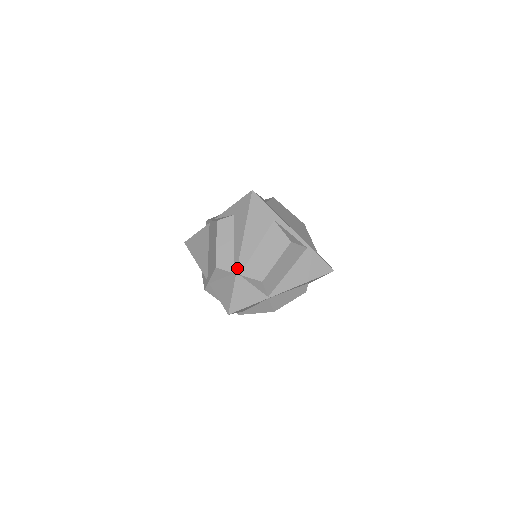
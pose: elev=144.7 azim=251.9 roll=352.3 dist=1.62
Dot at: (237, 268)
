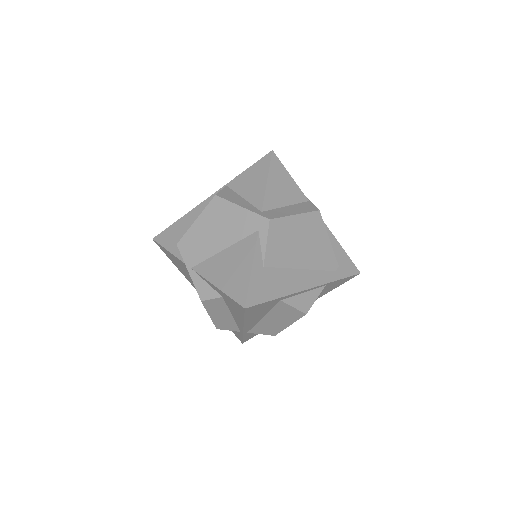
Dot at: (243, 333)
